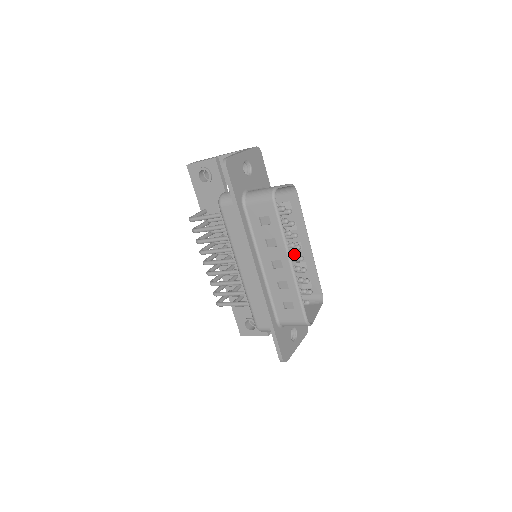
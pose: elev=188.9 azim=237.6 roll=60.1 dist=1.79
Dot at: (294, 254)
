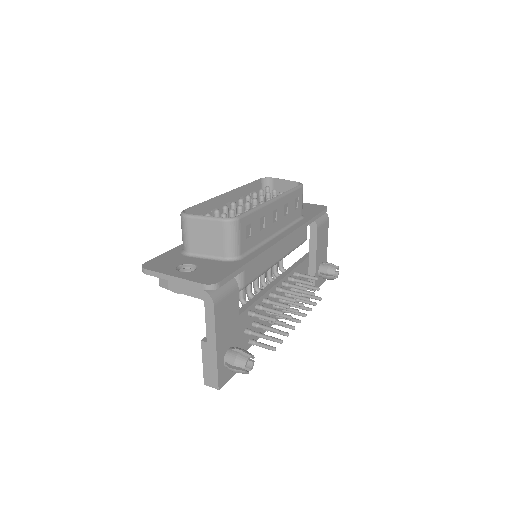
Dot at: (250, 205)
